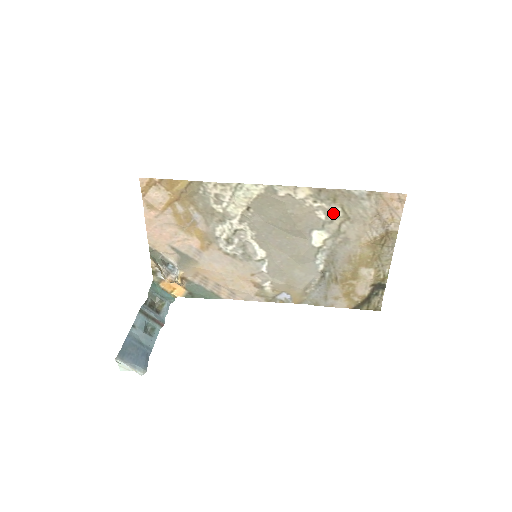
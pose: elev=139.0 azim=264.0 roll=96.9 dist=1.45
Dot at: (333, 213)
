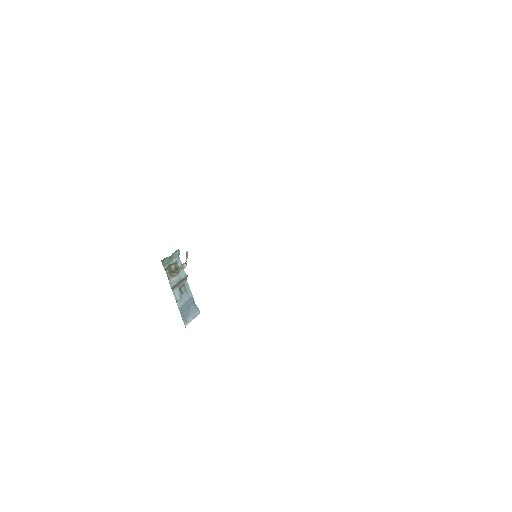
Dot at: occluded
